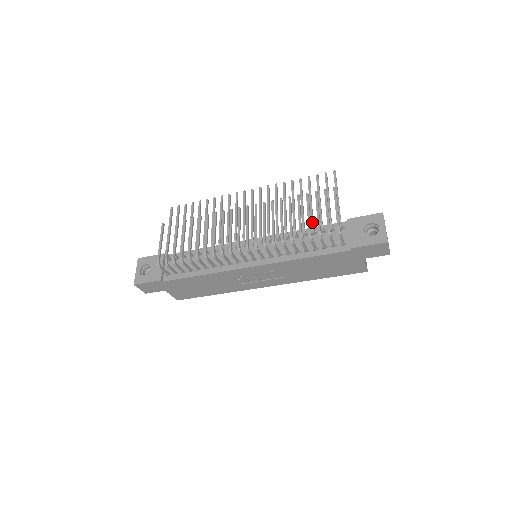
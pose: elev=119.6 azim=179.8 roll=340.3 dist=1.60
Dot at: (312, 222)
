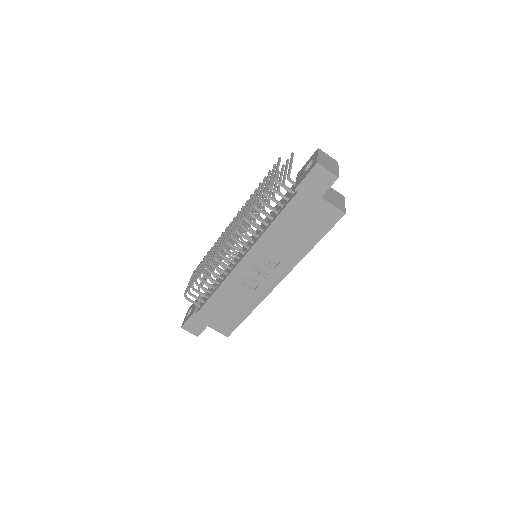
Dot at: (272, 195)
